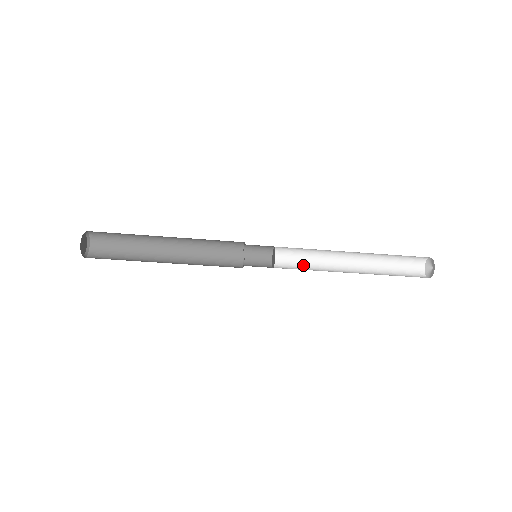
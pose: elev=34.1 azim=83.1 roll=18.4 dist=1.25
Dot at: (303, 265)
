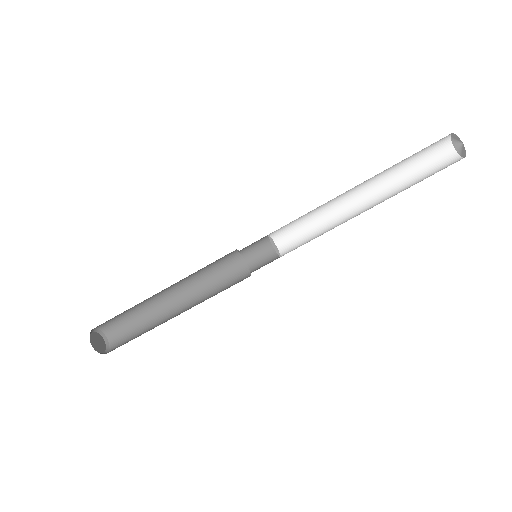
Dot at: (311, 232)
